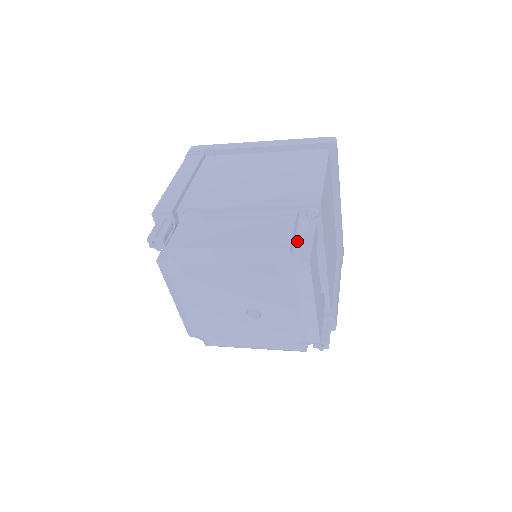
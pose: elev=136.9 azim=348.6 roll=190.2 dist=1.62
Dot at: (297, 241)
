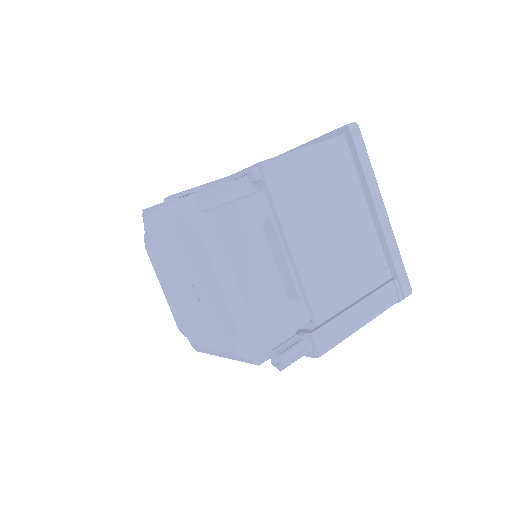
Dot at: (224, 200)
